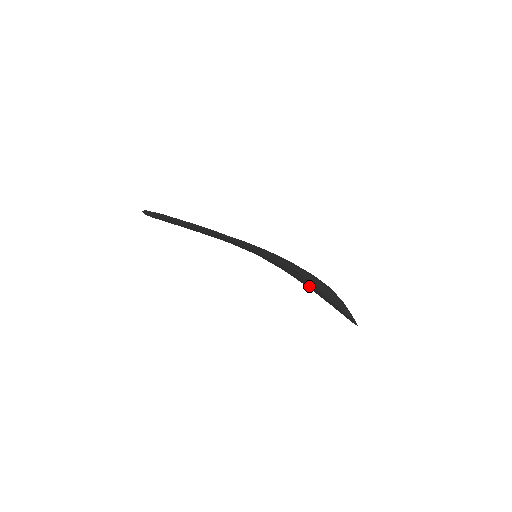
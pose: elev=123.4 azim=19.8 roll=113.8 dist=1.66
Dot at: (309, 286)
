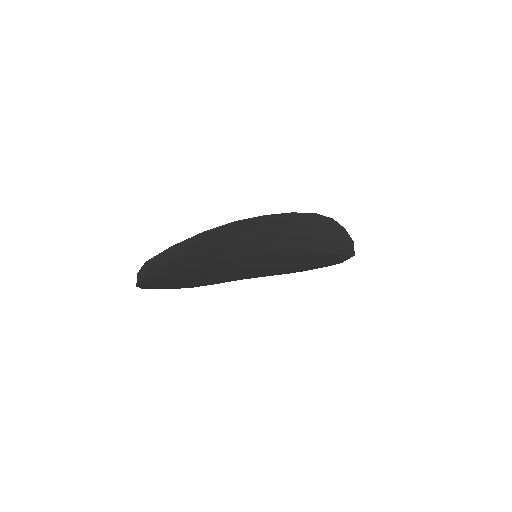
Dot at: (311, 241)
